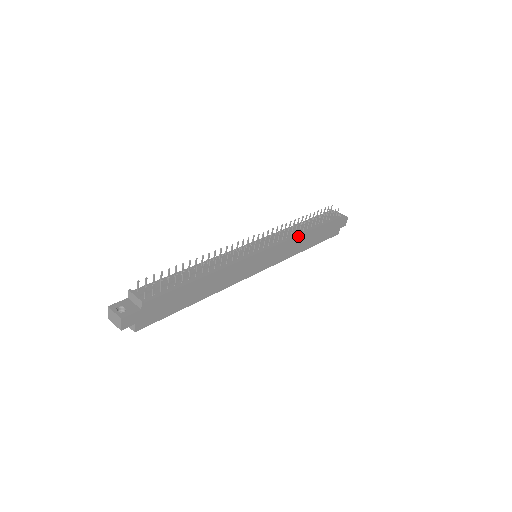
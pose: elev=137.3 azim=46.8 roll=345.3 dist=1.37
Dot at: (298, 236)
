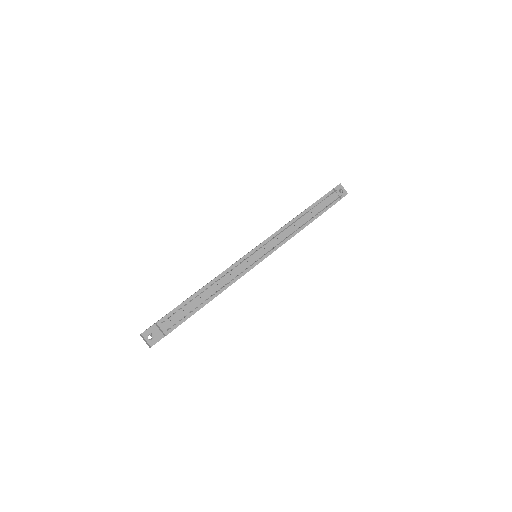
Dot at: occluded
